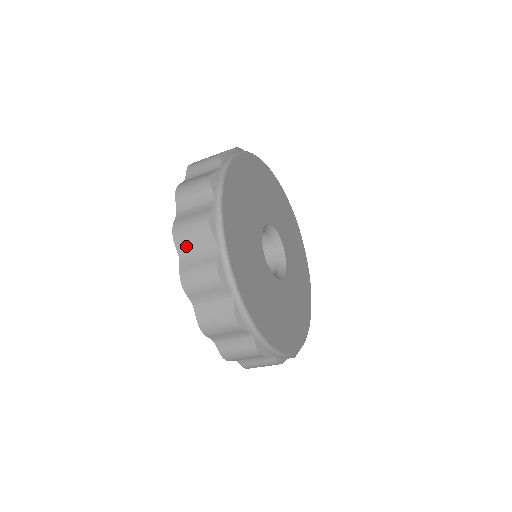
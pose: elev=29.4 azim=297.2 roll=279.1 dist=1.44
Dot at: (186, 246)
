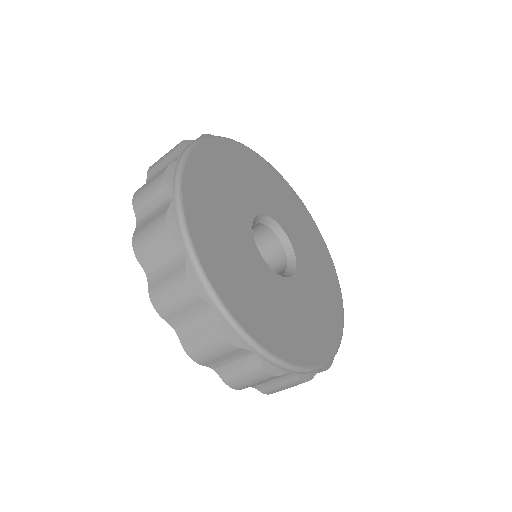
Dot at: occluded
